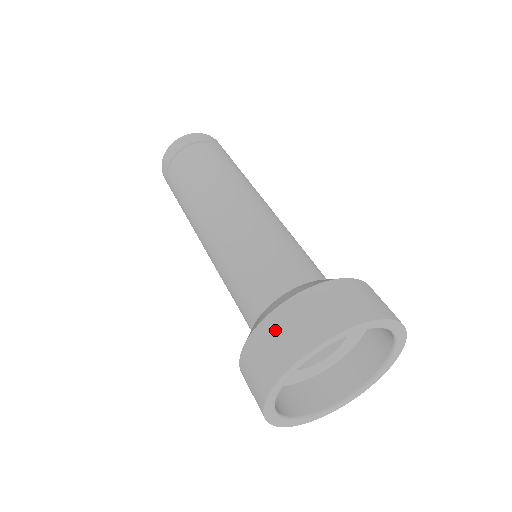
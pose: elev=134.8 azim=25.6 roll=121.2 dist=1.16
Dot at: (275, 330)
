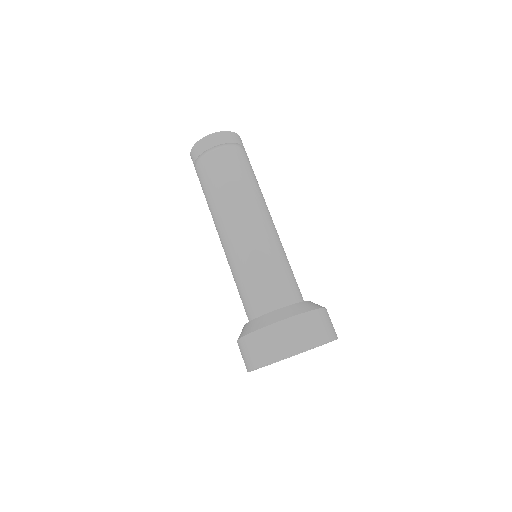
Dot at: (267, 338)
